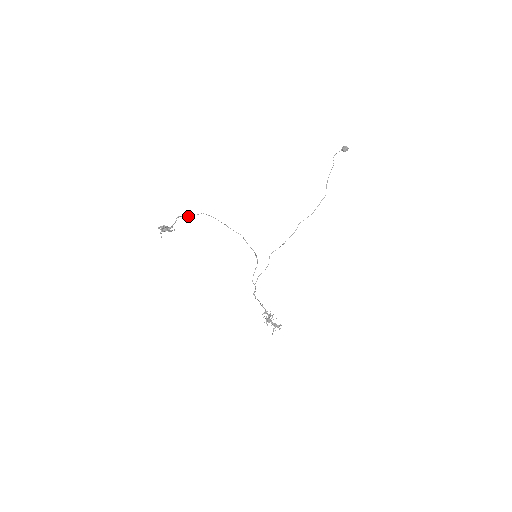
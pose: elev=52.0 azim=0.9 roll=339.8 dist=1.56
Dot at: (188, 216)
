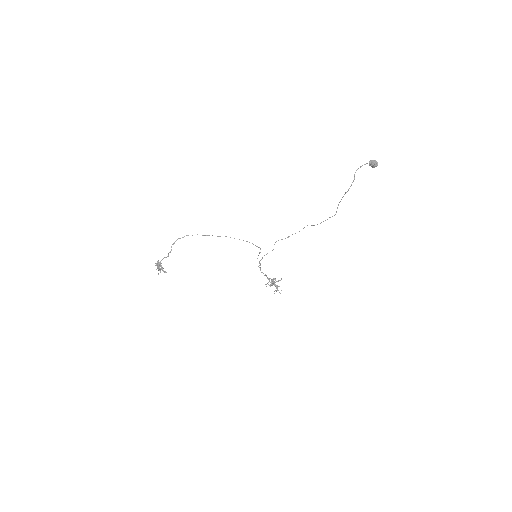
Dot at: (184, 236)
